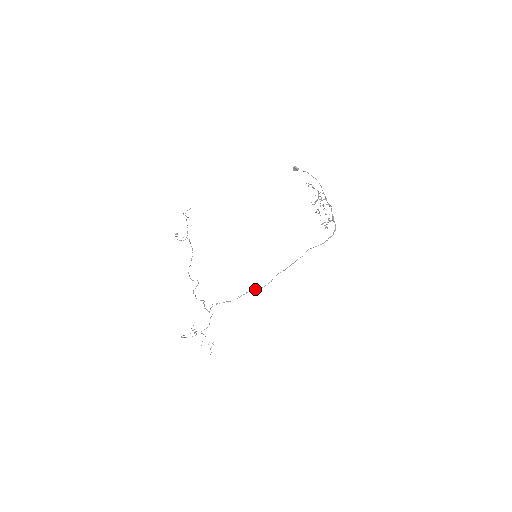
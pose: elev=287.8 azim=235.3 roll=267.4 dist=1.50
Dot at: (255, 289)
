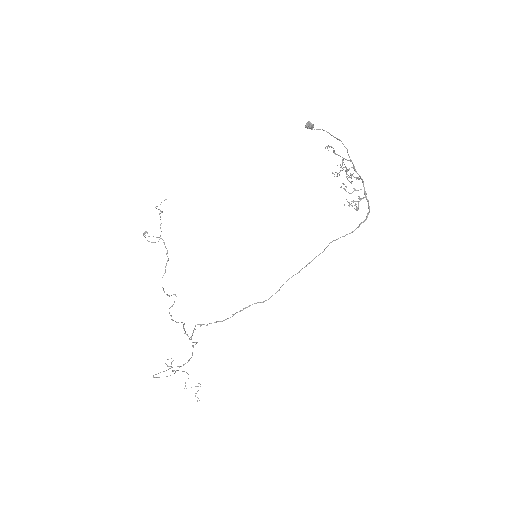
Dot at: (256, 303)
